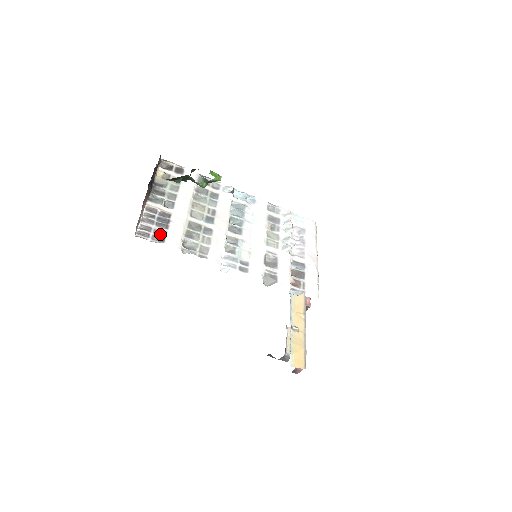
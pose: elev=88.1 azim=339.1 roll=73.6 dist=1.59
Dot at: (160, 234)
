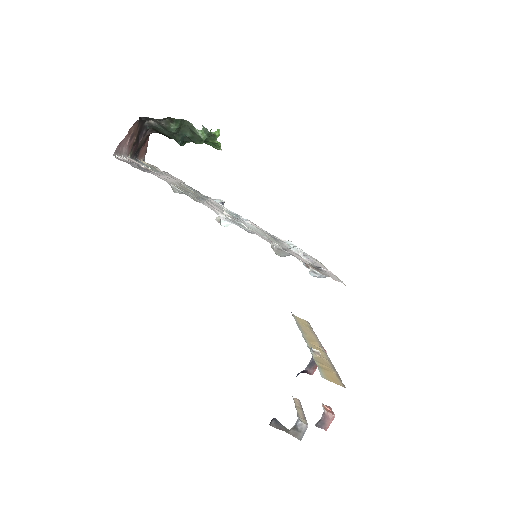
Dot at: (144, 170)
